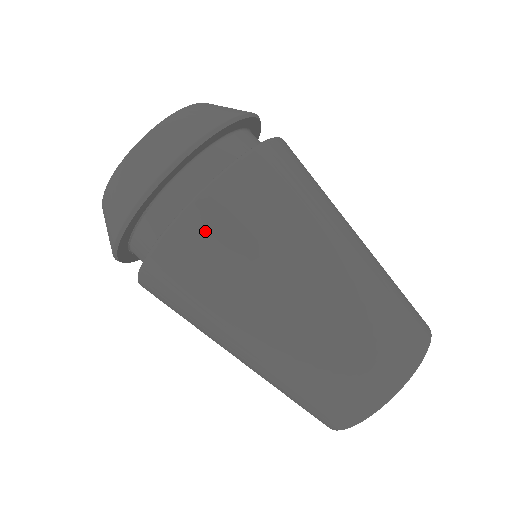
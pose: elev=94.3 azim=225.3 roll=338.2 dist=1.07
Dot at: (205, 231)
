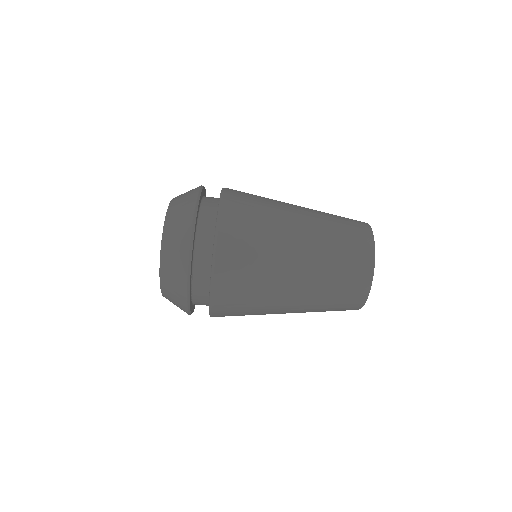
Dot at: (230, 269)
